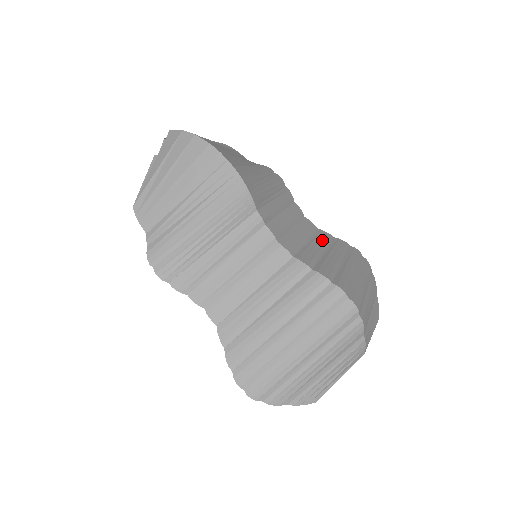
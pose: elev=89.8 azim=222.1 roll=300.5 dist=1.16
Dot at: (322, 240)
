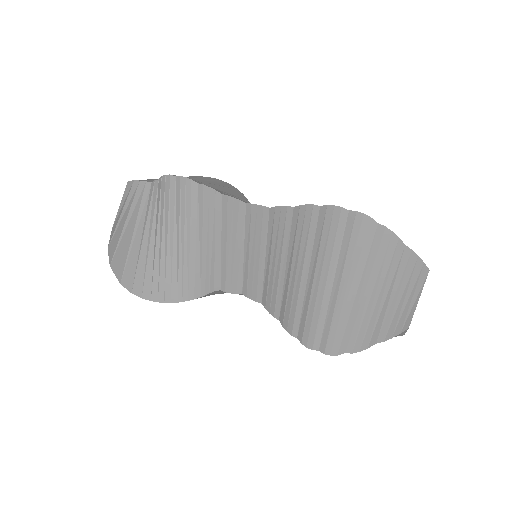
Dot at: occluded
